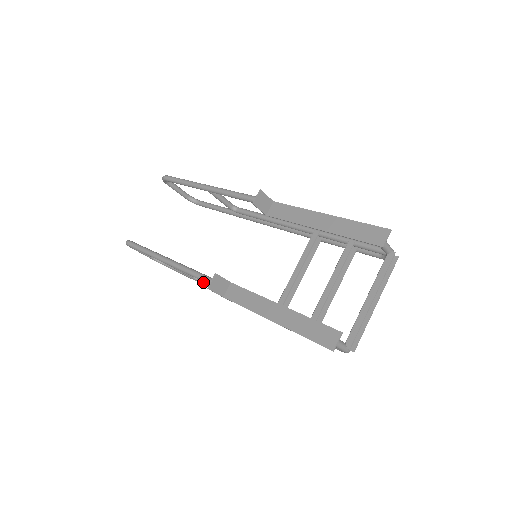
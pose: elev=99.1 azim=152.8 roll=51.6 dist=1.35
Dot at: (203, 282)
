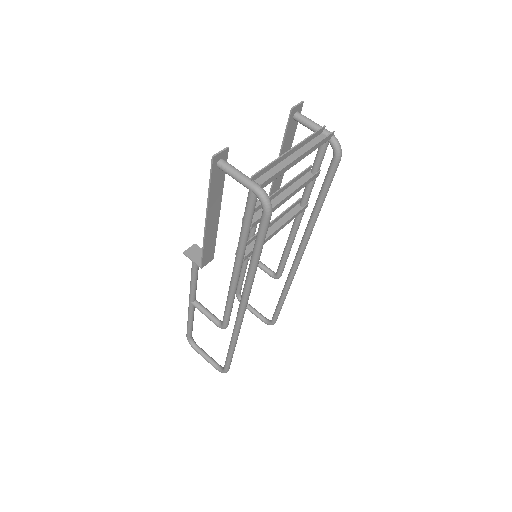
Dot at: occluded
